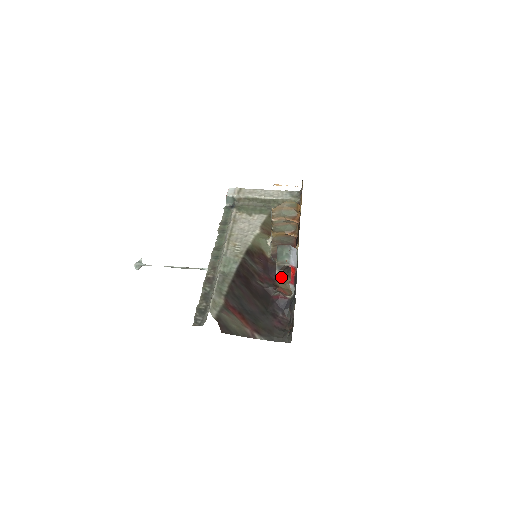
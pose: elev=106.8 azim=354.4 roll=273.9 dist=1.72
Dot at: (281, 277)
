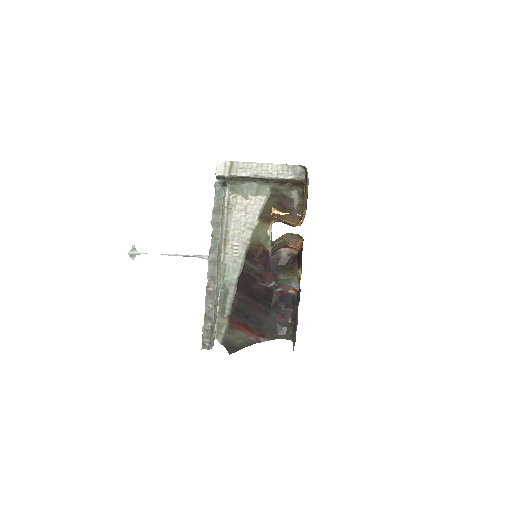
Dot at: (283, 271)
